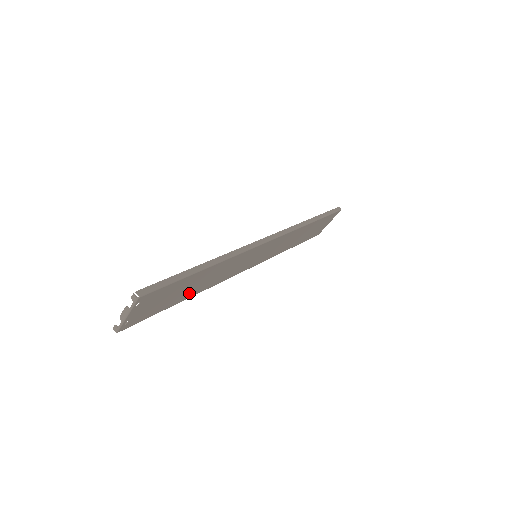
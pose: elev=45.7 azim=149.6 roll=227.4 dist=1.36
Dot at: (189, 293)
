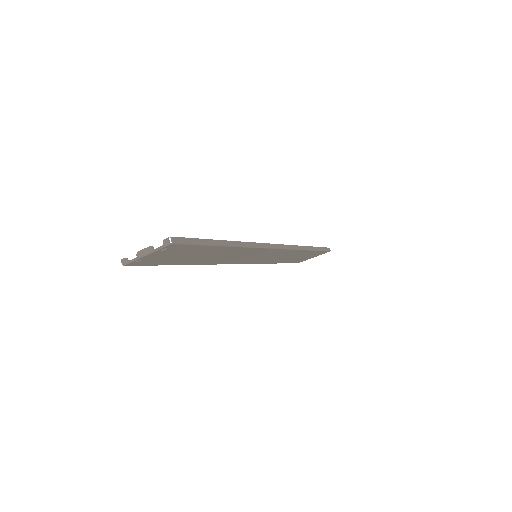
Dot at: (194, 261)
